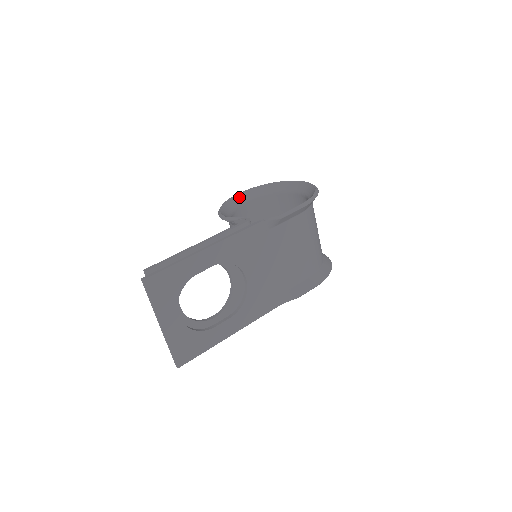
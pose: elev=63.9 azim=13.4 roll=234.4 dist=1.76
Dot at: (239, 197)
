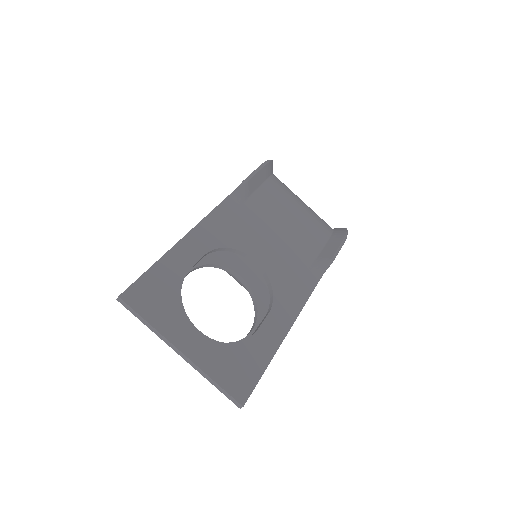
Dot at: occluded
